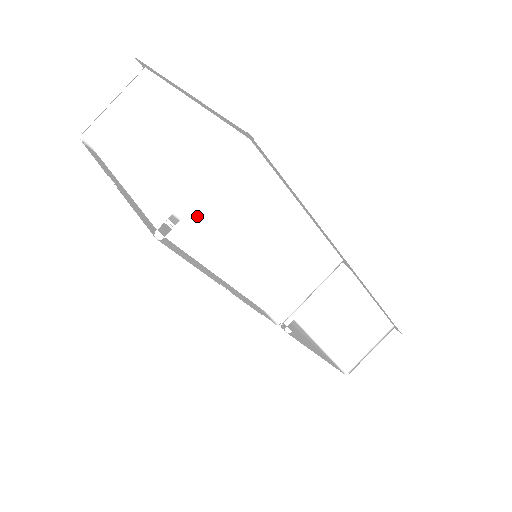
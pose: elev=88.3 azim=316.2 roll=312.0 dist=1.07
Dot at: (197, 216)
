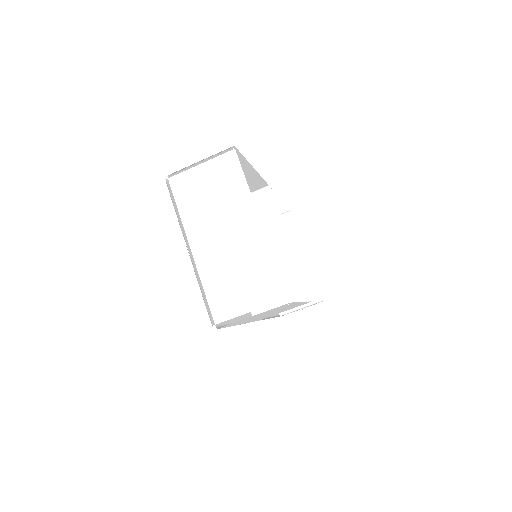
Dot at: (240, 321)
